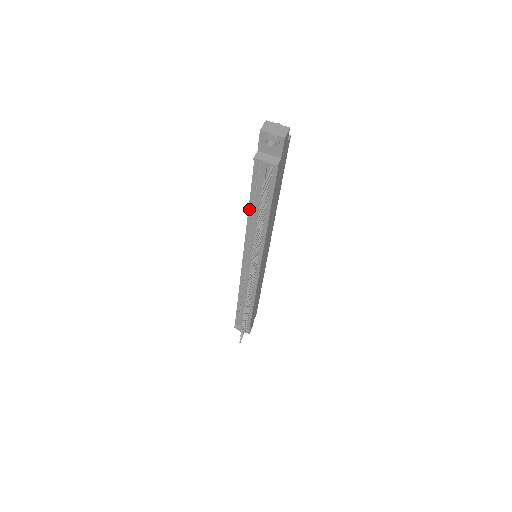
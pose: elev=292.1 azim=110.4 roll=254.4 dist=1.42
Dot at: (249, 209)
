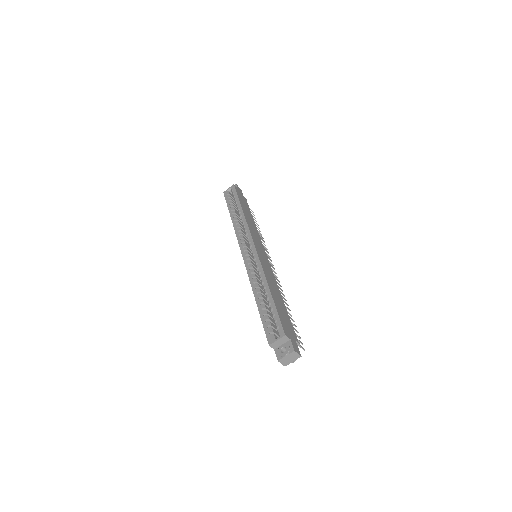
Dot at: occluded
